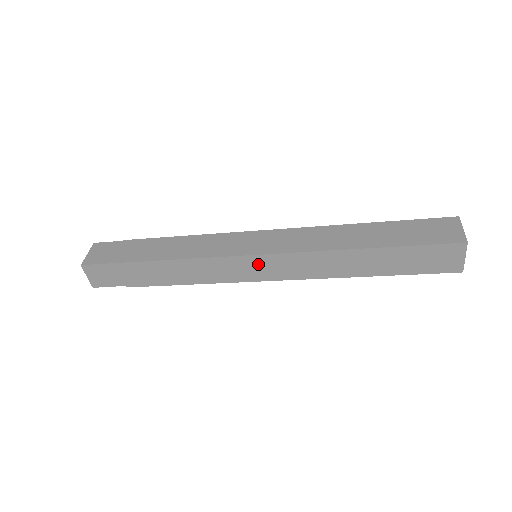
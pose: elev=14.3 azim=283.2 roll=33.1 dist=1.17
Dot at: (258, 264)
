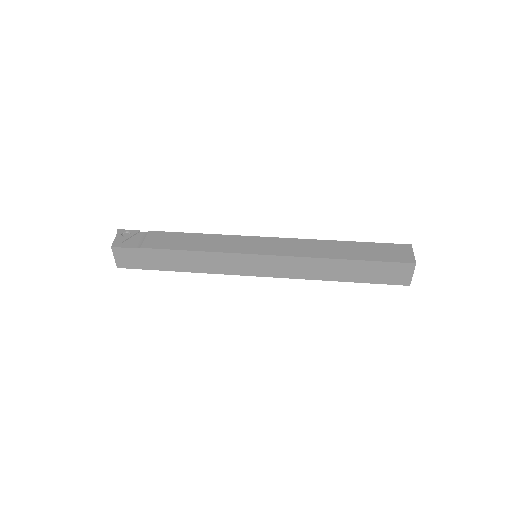
Dot at: occluded
